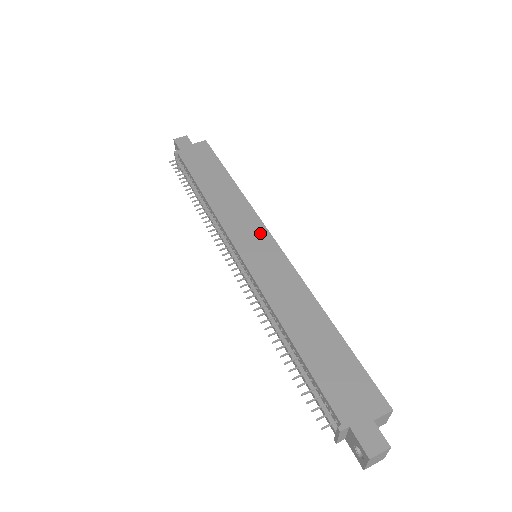
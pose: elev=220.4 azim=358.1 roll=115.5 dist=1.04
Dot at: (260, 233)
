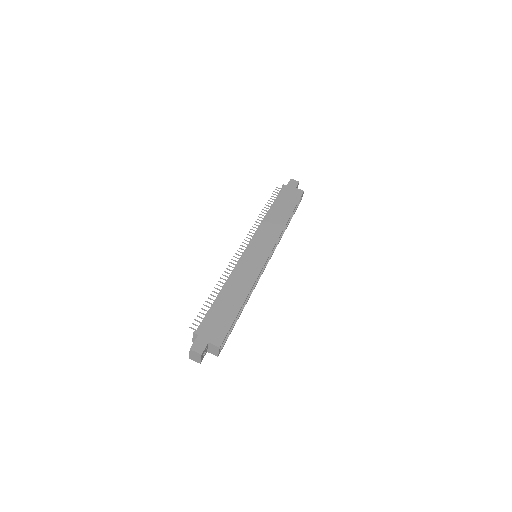
Dot at: (267, 248)
